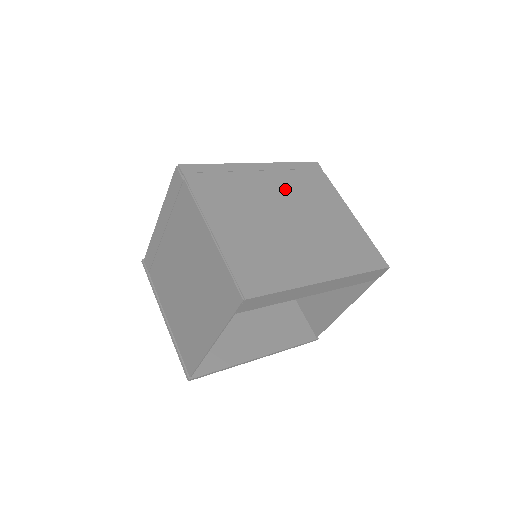
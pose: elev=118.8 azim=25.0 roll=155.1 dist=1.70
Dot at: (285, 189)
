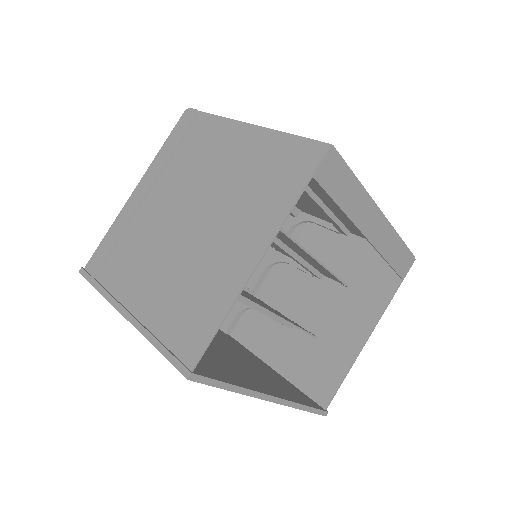
Dot at: occluded
